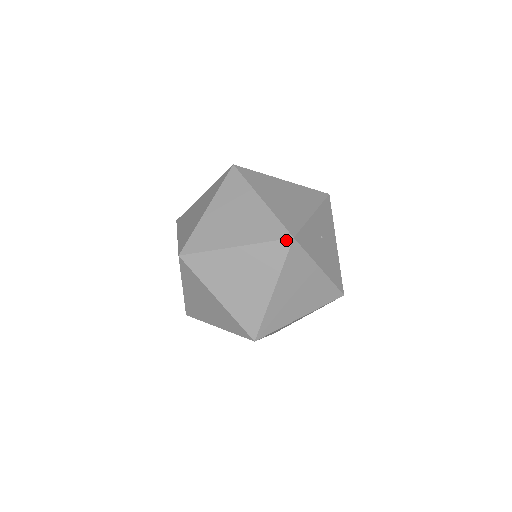
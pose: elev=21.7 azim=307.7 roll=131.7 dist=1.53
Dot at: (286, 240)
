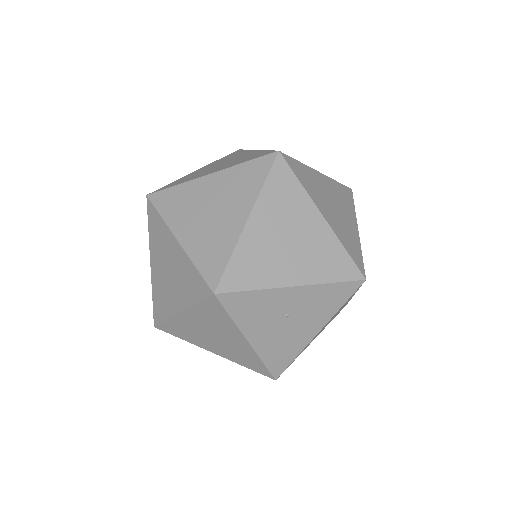
Dot at: (208, 287)
